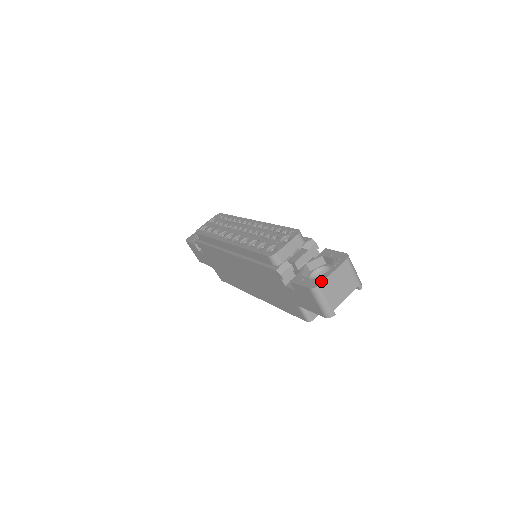
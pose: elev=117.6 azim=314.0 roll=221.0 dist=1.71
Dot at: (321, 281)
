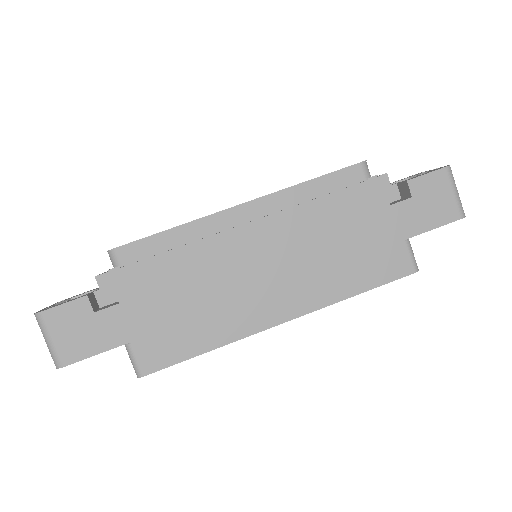
Dot at: occluded
